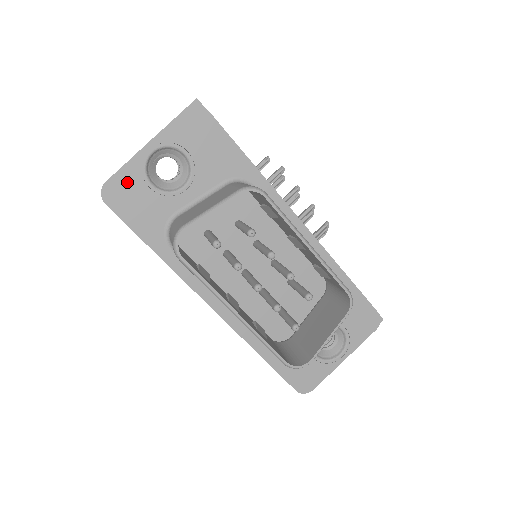
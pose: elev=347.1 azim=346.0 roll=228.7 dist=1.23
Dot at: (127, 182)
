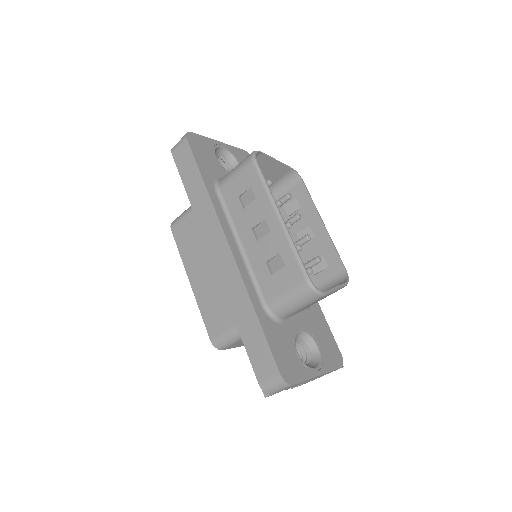
Dot at: (203, 143)
